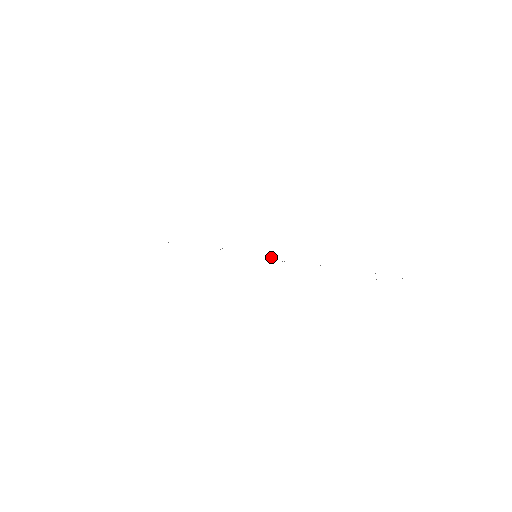
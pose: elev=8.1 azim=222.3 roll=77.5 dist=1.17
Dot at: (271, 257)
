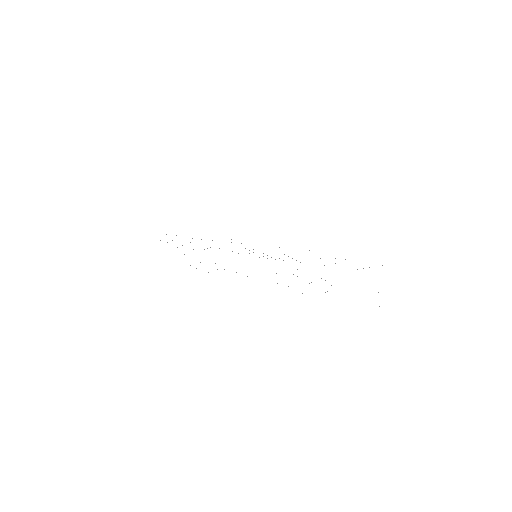
Dot at: occluded
